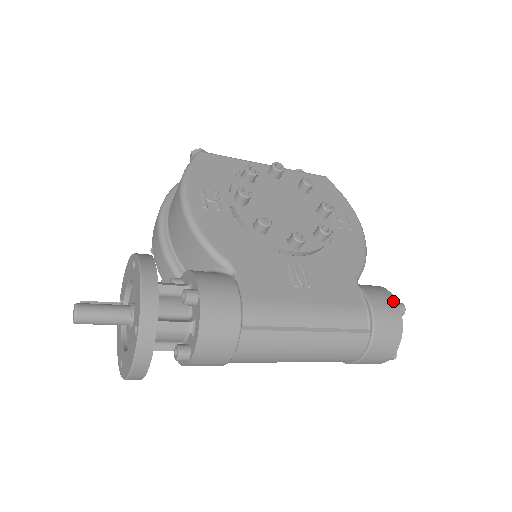
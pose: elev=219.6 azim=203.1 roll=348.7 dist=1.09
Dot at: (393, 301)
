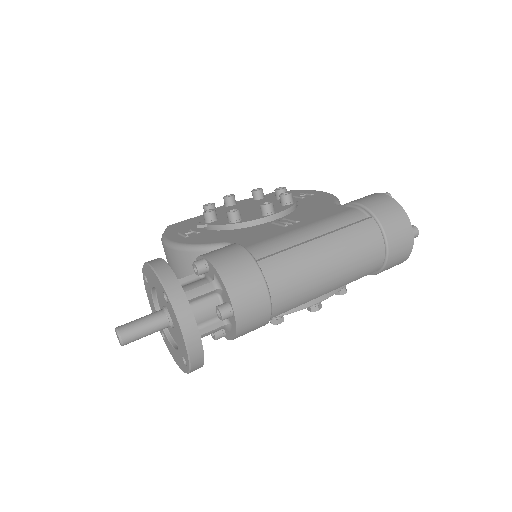
Dot at: (374, 194)
